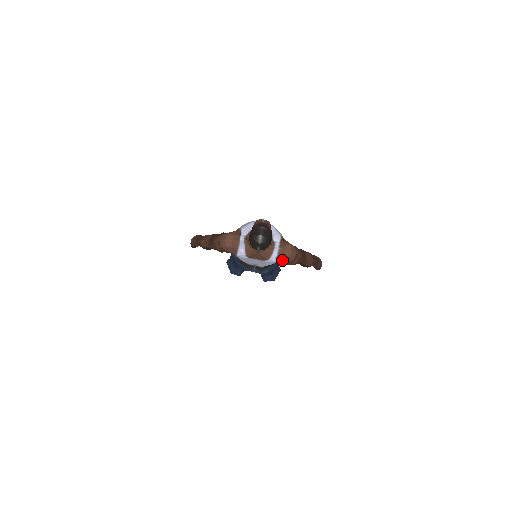
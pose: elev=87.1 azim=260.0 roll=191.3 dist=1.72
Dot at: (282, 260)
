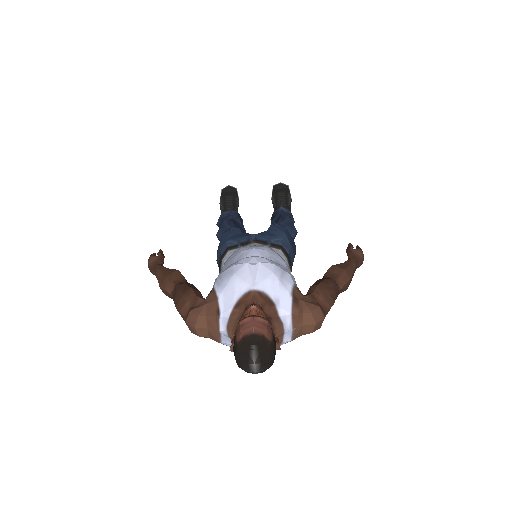
Dot at: (301, 335)
